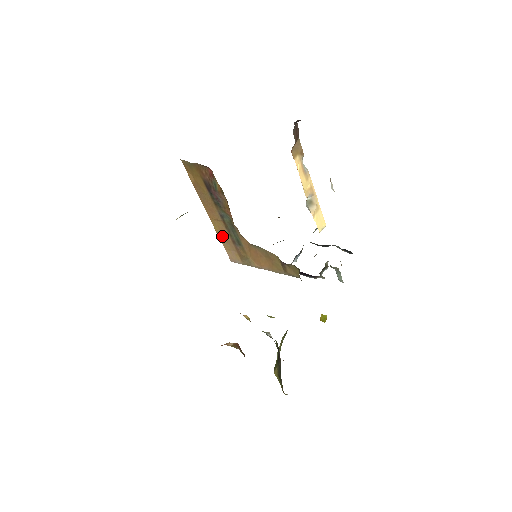
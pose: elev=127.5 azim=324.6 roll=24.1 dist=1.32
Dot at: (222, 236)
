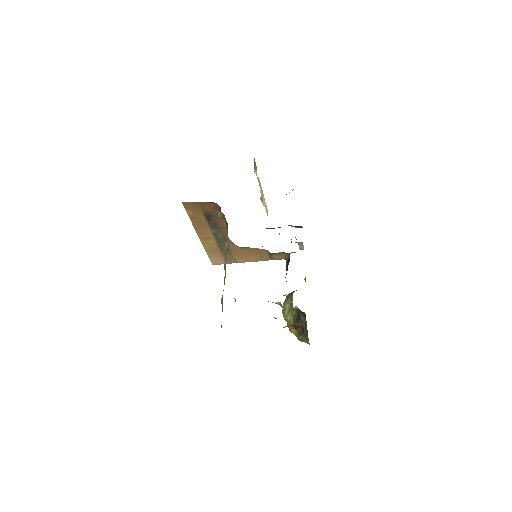
Dot at: (210, 249)
